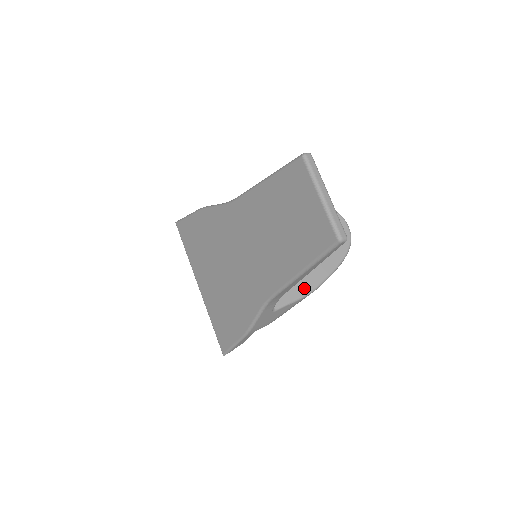
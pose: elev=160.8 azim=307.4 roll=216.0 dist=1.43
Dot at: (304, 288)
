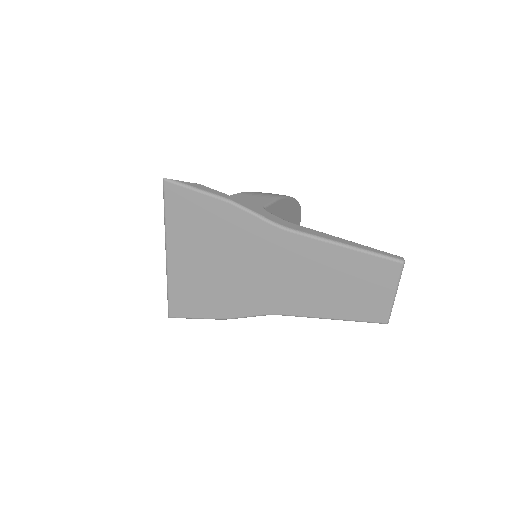
Dot at: occluded
